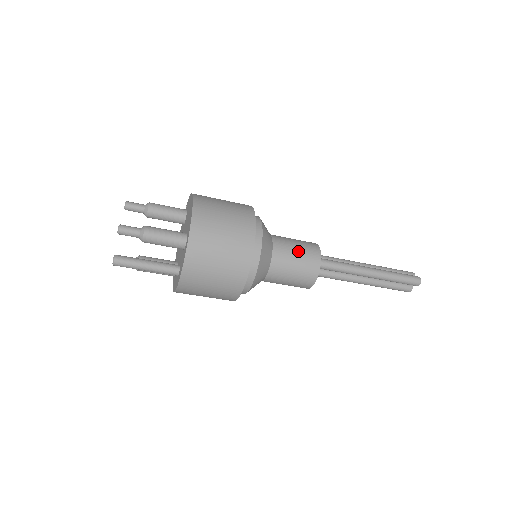
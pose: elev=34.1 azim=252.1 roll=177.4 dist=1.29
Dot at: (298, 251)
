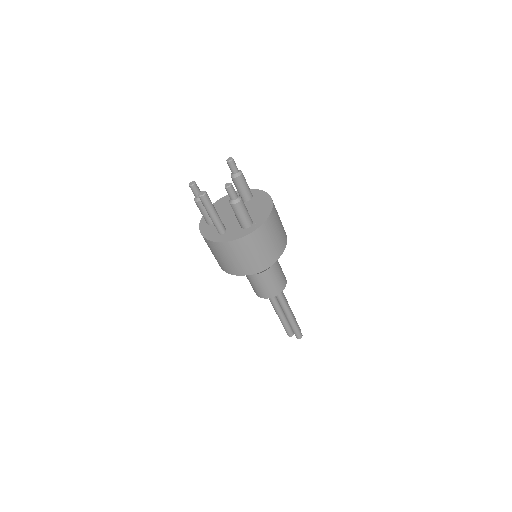
Dot at: (279, 277)
